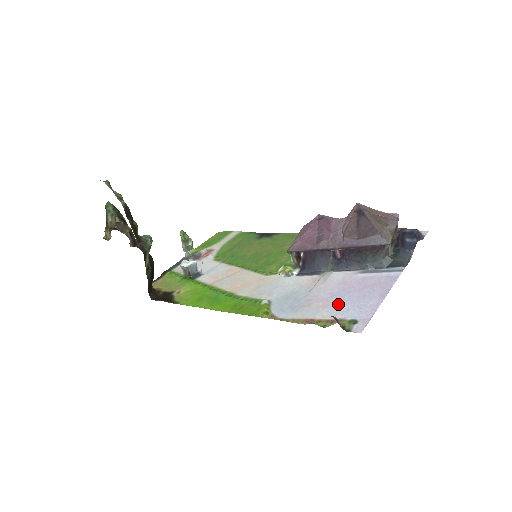
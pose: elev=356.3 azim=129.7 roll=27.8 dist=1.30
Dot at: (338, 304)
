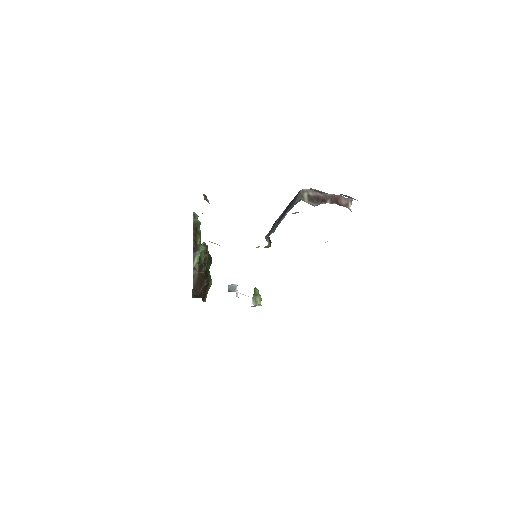
Dot at: occluded
